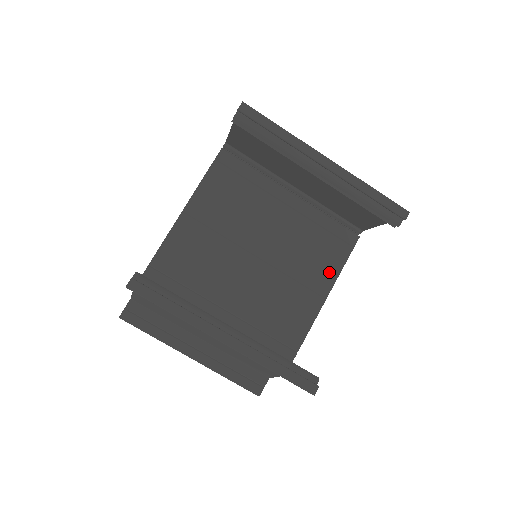
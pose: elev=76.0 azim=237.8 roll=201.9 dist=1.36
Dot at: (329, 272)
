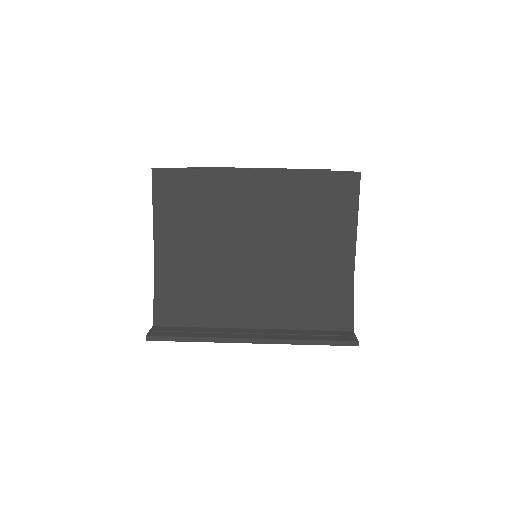
Dot at: occluded
